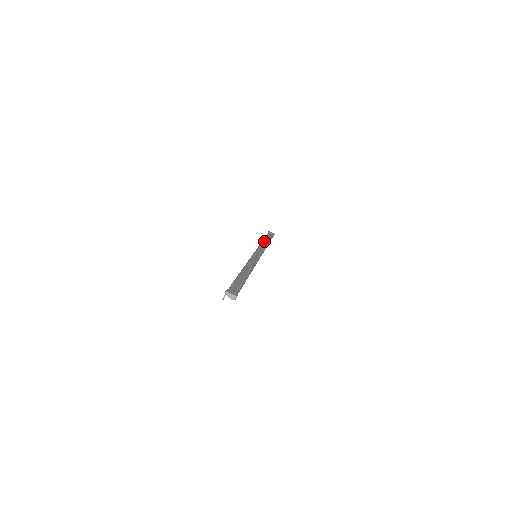
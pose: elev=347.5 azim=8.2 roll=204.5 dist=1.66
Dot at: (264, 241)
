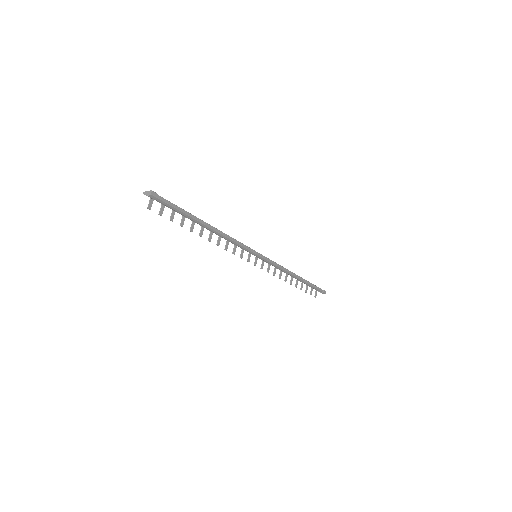
Dot at: occluded
